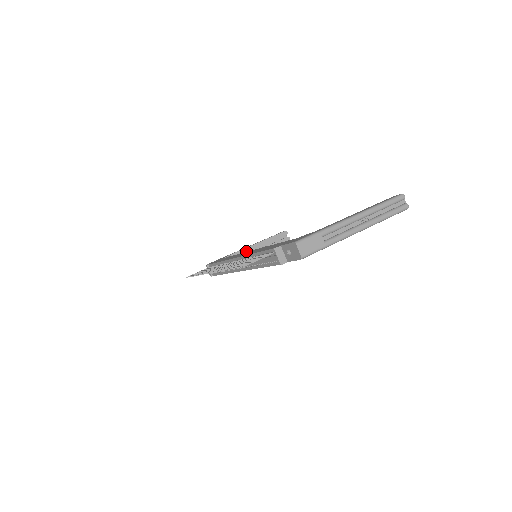
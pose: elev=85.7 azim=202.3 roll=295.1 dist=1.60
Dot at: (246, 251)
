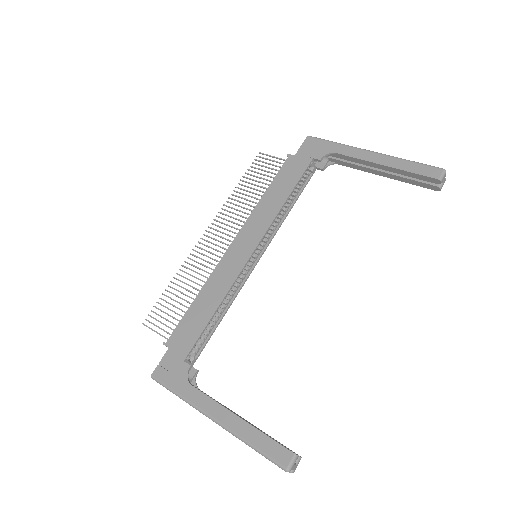
Dot at: (359, 162)
